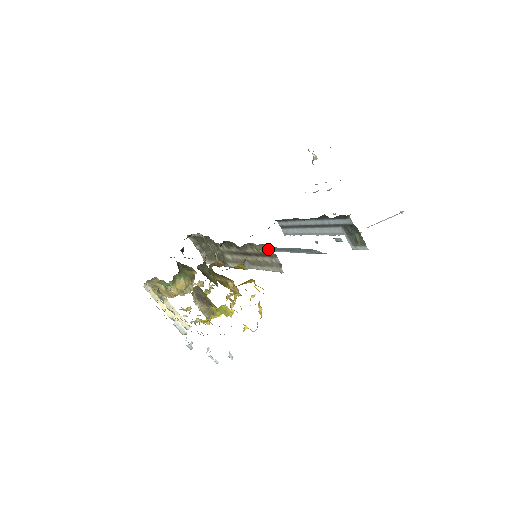
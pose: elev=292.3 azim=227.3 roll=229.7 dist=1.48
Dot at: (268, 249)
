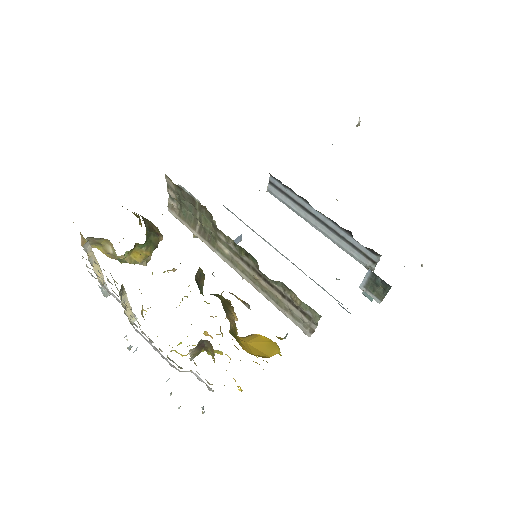
Dot at: (314, 316)
